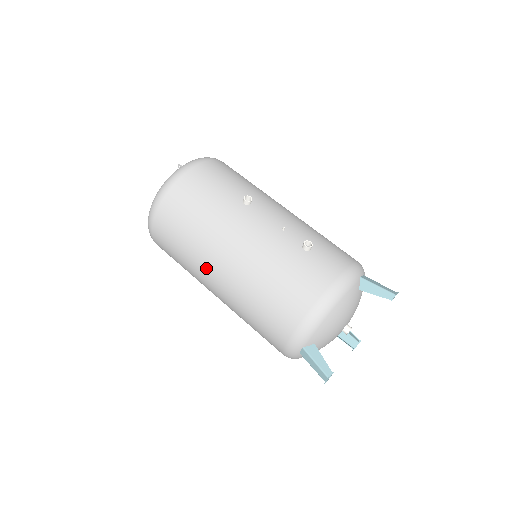
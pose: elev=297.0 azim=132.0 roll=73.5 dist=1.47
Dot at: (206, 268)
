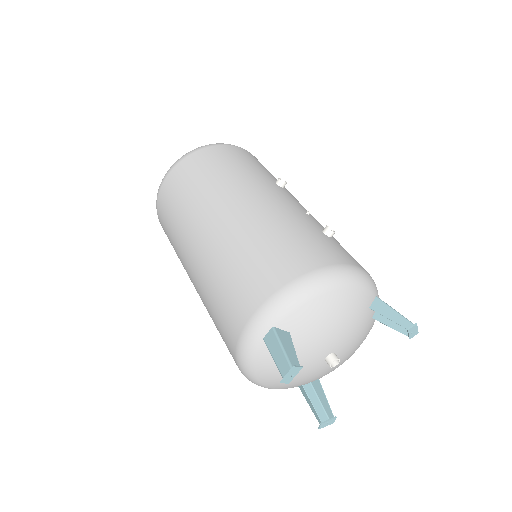
Dot at: (202, 216)
